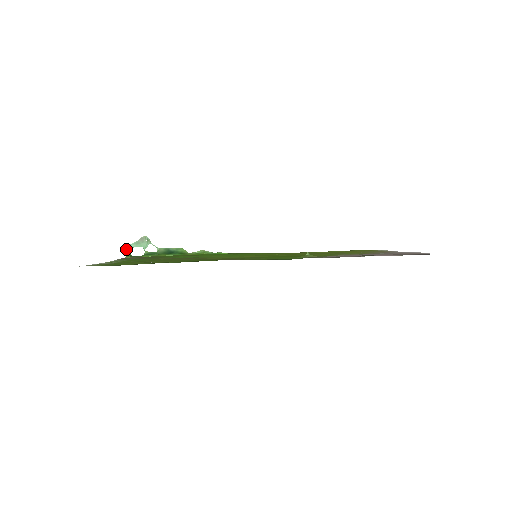
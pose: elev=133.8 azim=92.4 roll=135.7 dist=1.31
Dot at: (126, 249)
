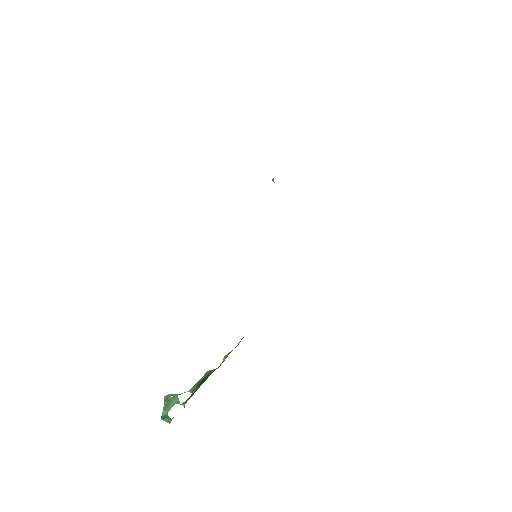
Dot at: occluded
